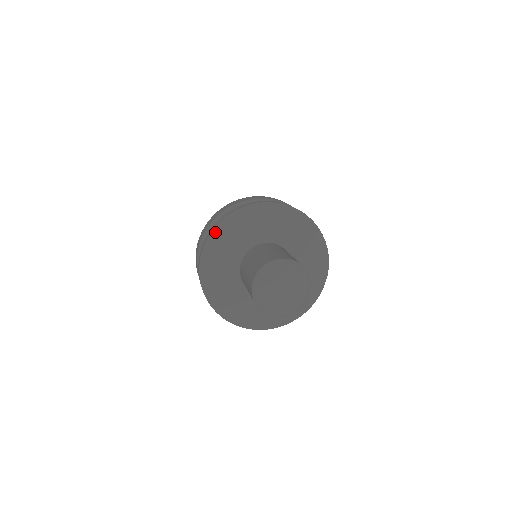
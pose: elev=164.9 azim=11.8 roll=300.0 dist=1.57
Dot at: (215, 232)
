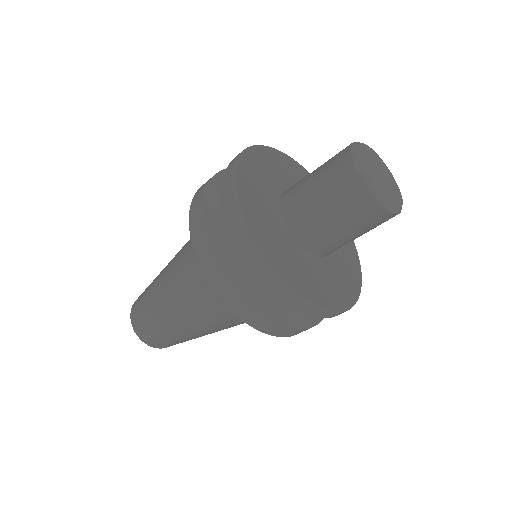
Dot at: (245, 154)
